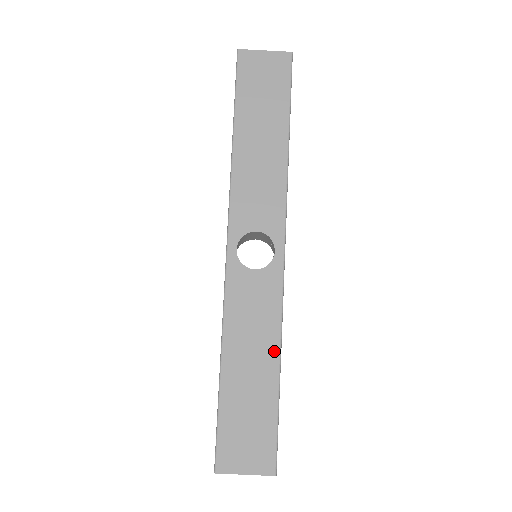
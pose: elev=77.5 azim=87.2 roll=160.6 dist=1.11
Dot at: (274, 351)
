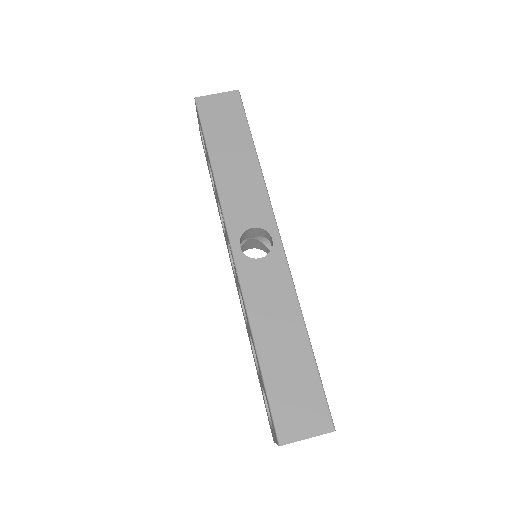
Dot at: (298, 321)
